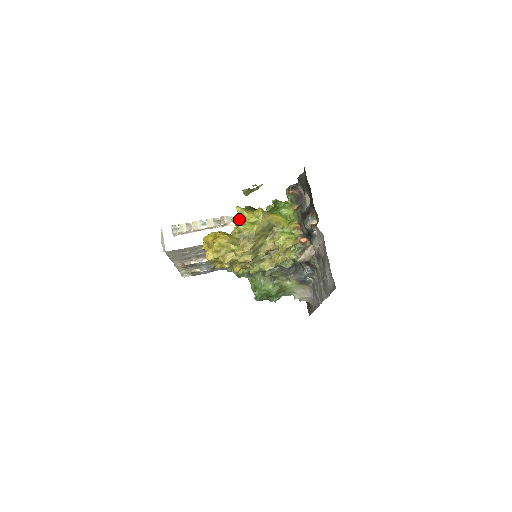
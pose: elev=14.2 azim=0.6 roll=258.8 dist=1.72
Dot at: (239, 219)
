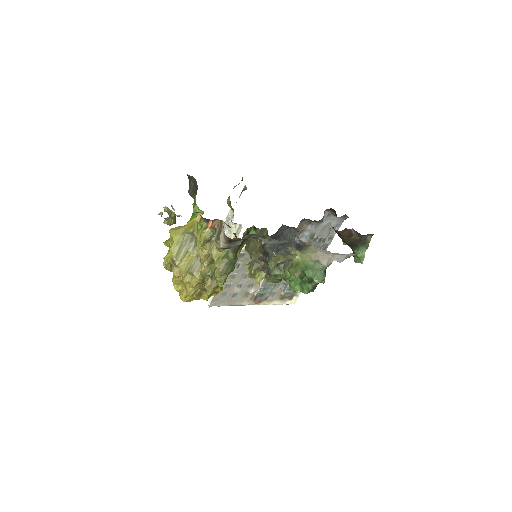
Dot at: occluded
